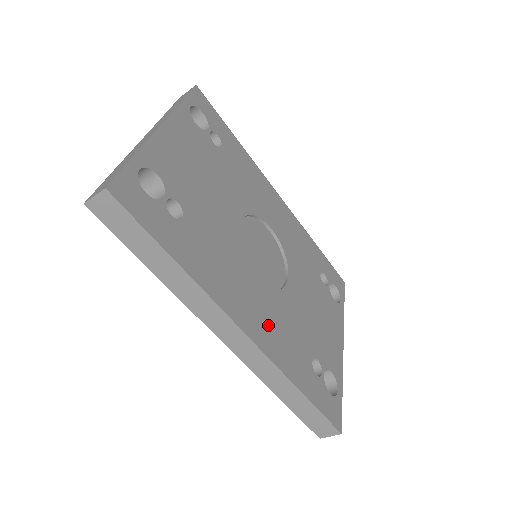
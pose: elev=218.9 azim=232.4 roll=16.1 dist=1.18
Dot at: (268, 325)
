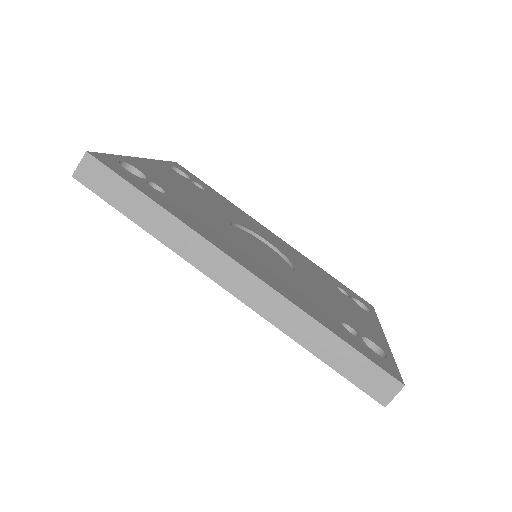
Dot at: (274, 278)
